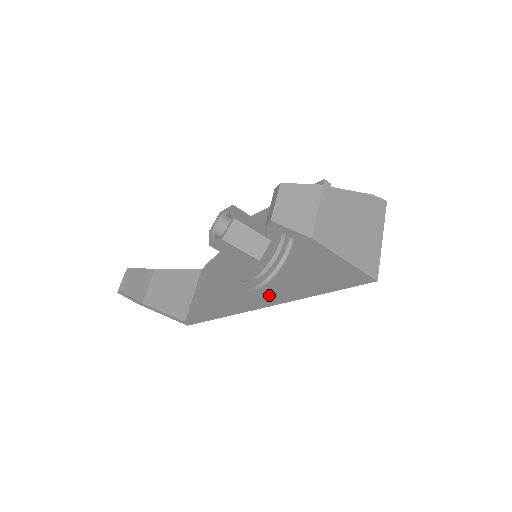
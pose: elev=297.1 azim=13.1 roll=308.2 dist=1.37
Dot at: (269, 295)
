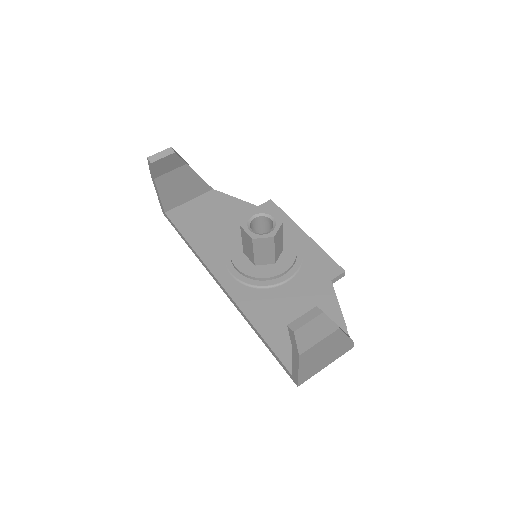
Dot at: (236, 295)
